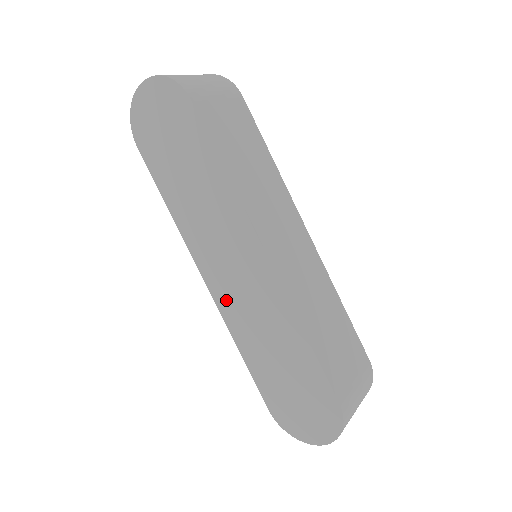
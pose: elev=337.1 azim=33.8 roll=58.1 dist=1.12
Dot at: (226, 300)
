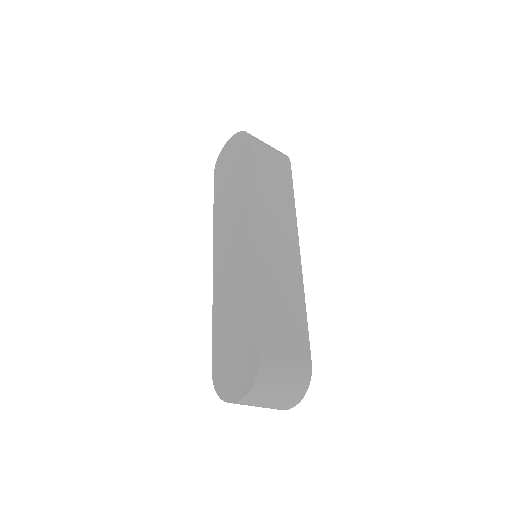
Dot at: (220, 273)
